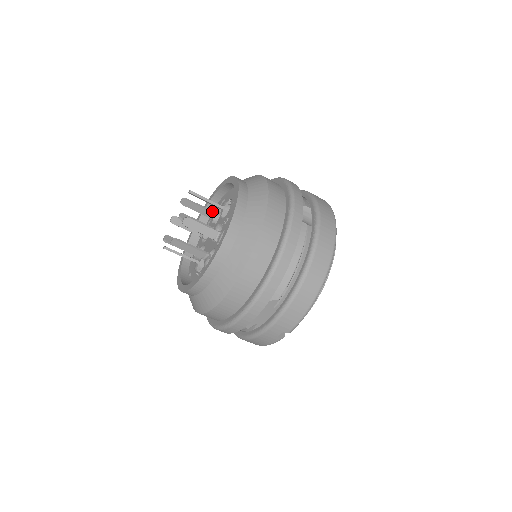
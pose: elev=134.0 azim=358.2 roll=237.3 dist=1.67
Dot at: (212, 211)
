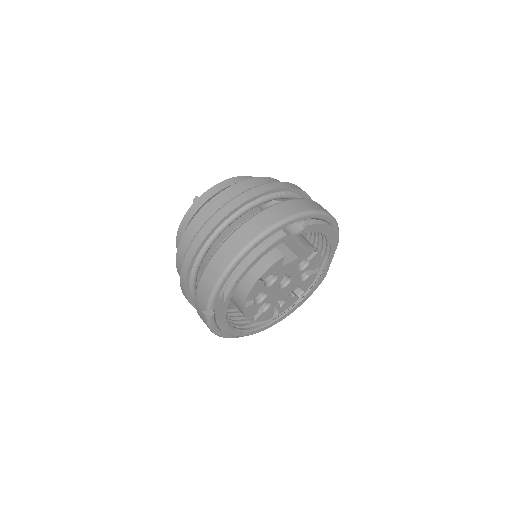
Dot at: occluded
